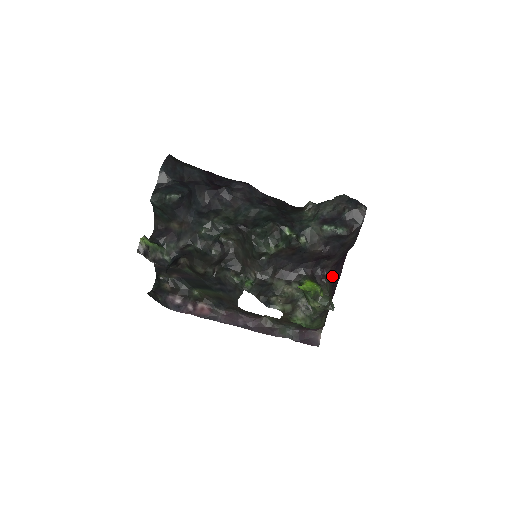
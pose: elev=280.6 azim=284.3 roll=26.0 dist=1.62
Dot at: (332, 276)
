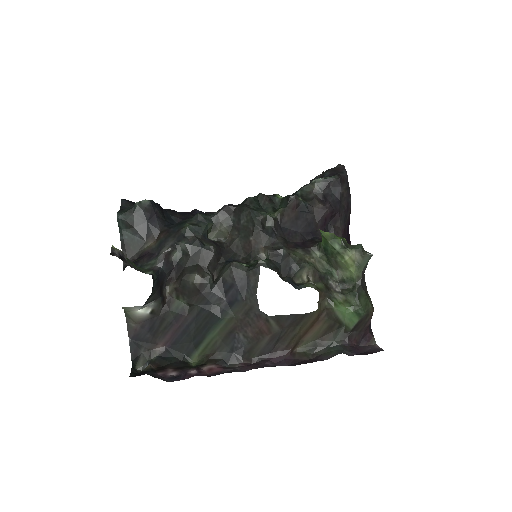
Dot at: occluded
